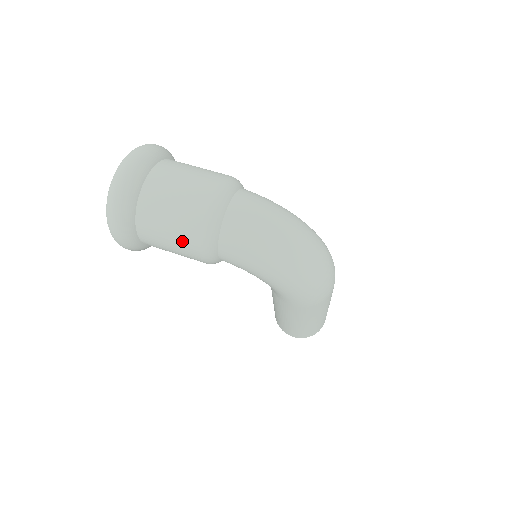
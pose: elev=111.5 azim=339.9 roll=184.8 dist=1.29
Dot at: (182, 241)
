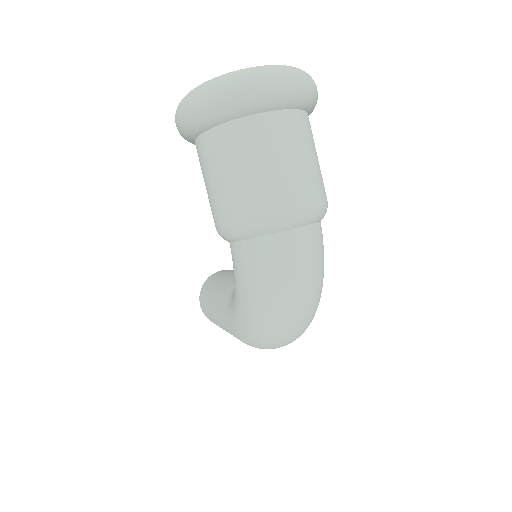
Dot at: (223, 198)
